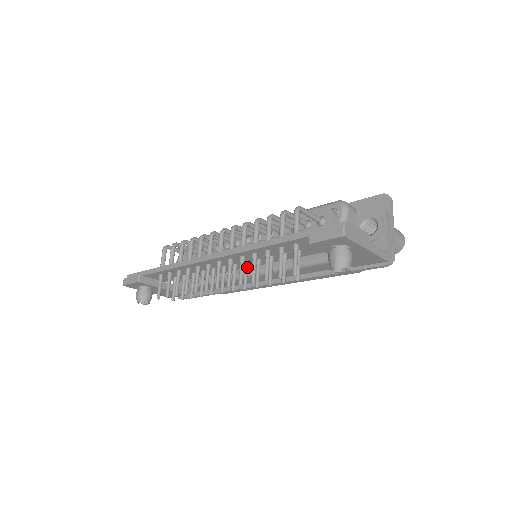
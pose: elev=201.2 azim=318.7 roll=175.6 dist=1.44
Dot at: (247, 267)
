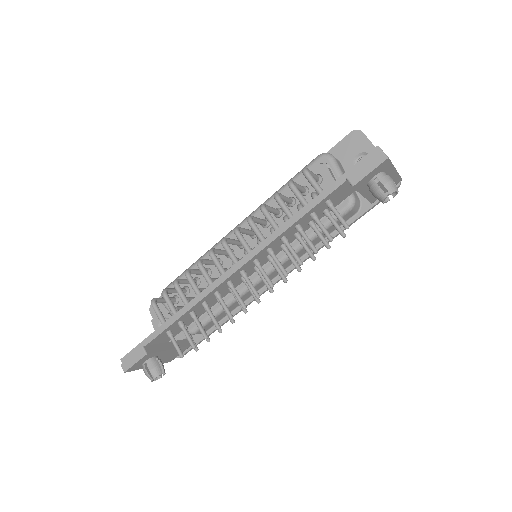
Dot at: occluded
